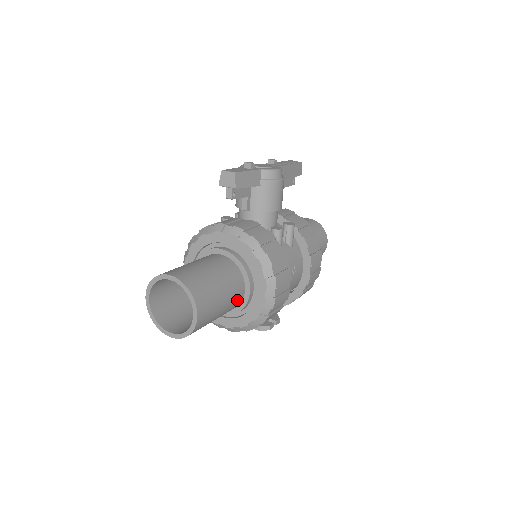
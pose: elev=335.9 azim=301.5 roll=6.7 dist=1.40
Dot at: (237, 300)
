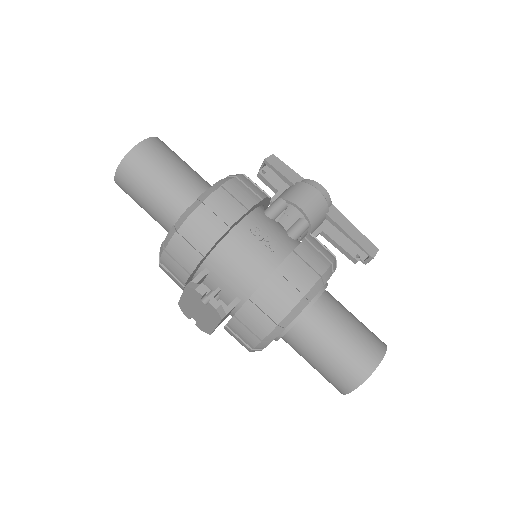
Dot at: (186, 195)
